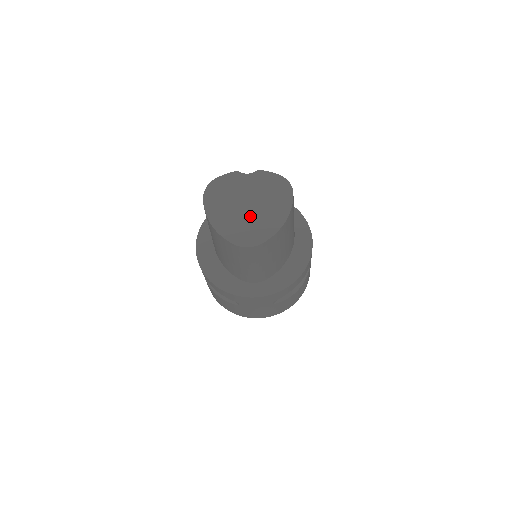
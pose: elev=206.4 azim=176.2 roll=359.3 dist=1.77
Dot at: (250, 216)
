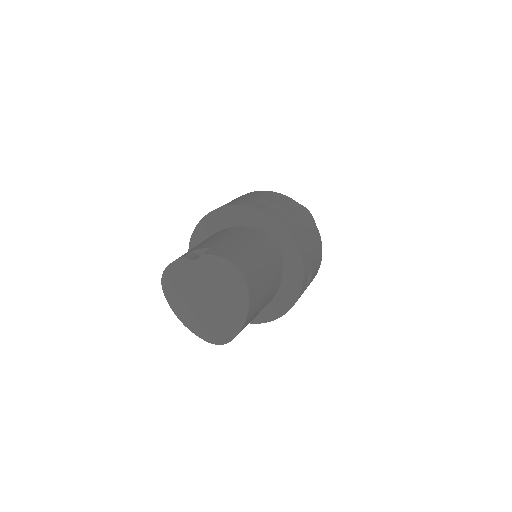
Dot at: (212, 312)
